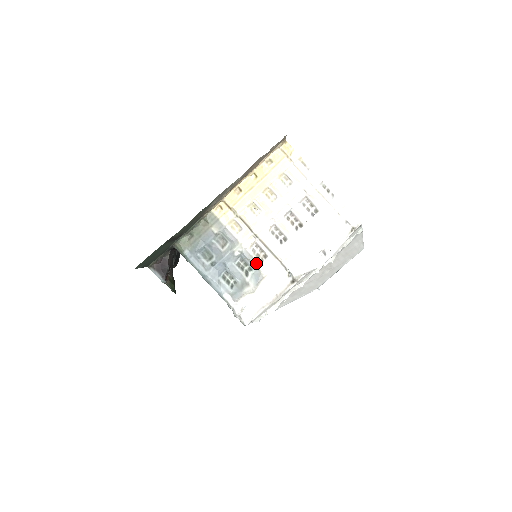
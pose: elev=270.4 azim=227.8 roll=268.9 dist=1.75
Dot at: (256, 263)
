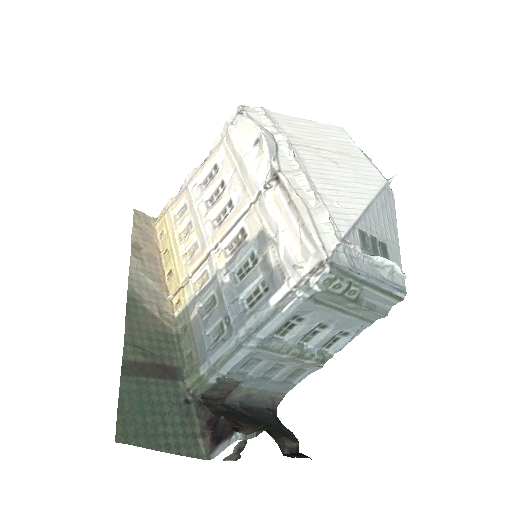
Dot at: (244, 245)
